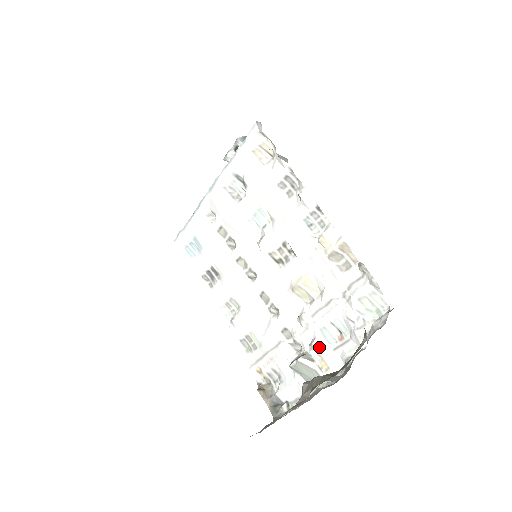
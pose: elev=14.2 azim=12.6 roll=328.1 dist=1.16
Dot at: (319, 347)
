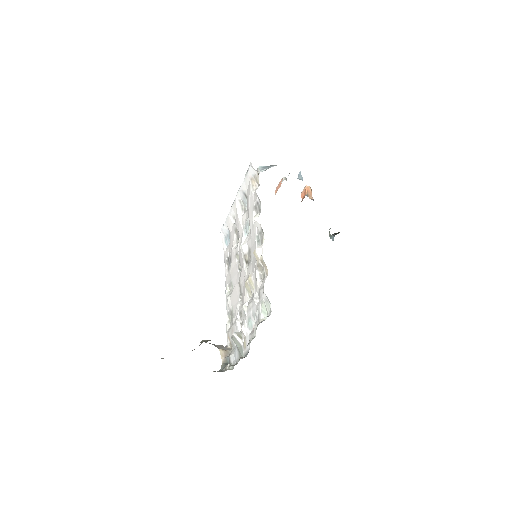
Dot at: (244, 329)
